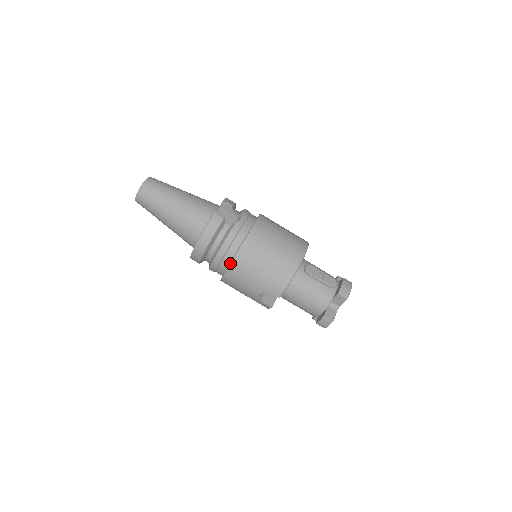
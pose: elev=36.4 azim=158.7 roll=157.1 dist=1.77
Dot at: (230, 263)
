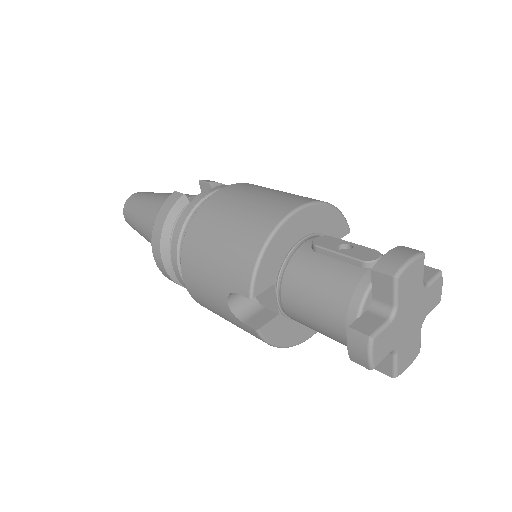
Dot at: occluded
